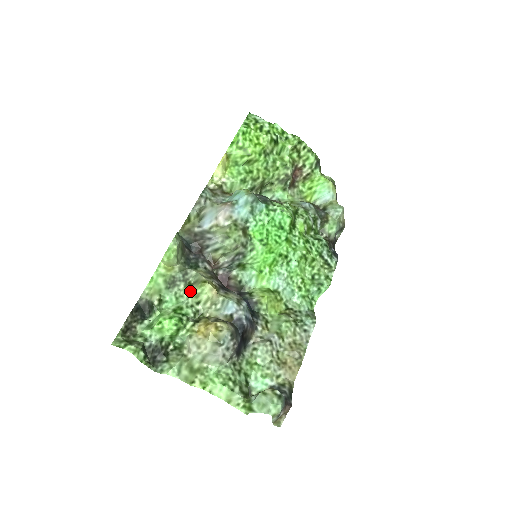
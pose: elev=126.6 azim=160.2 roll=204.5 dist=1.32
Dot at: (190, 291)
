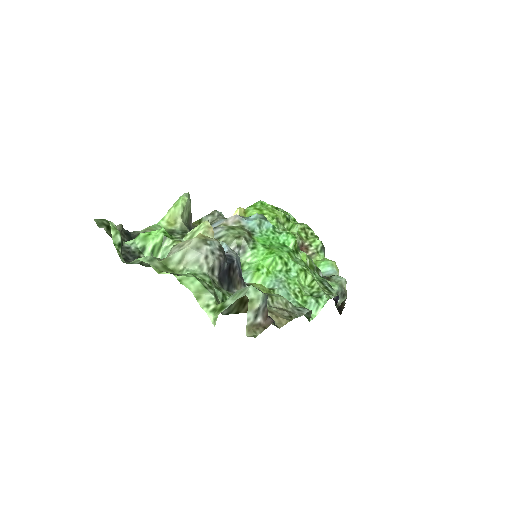
Dot at: (186, 235)
